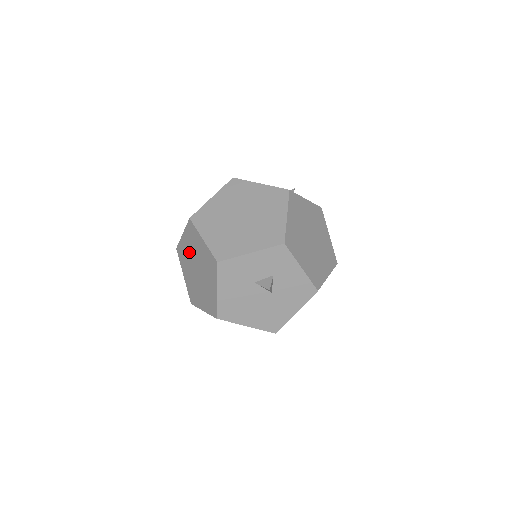
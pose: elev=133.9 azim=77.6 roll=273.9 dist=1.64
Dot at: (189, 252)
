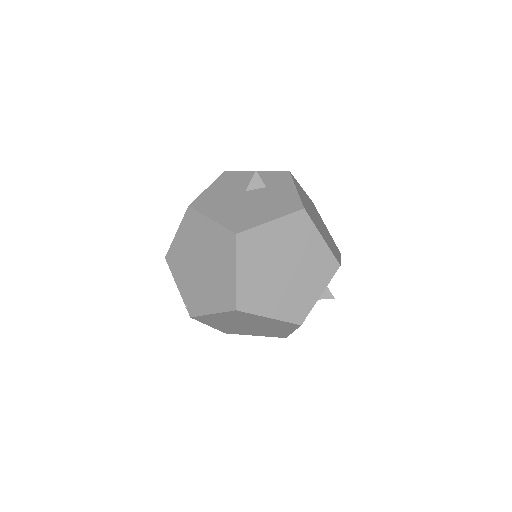
Dot at: (229, 320)
